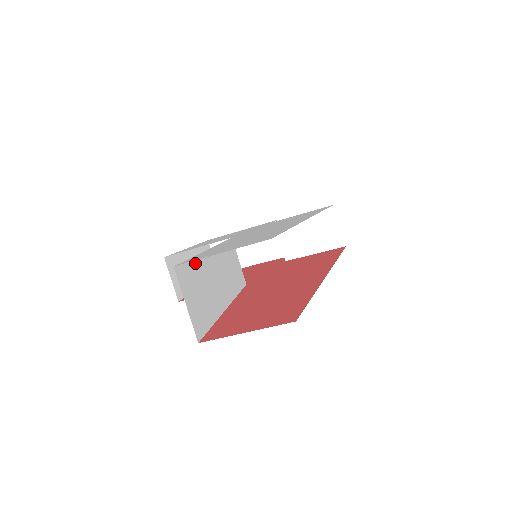
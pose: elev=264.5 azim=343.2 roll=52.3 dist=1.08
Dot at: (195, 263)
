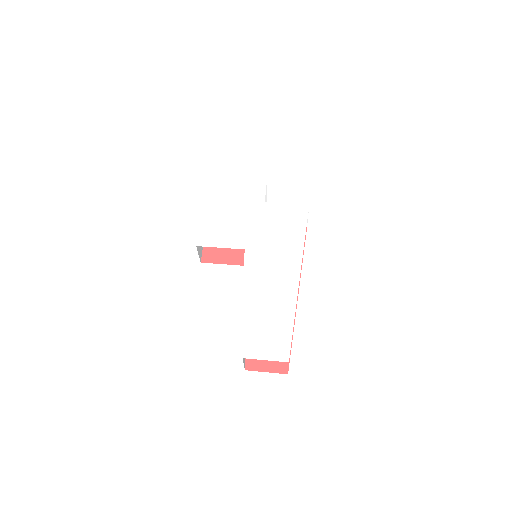
Dot at: (243, 331)
